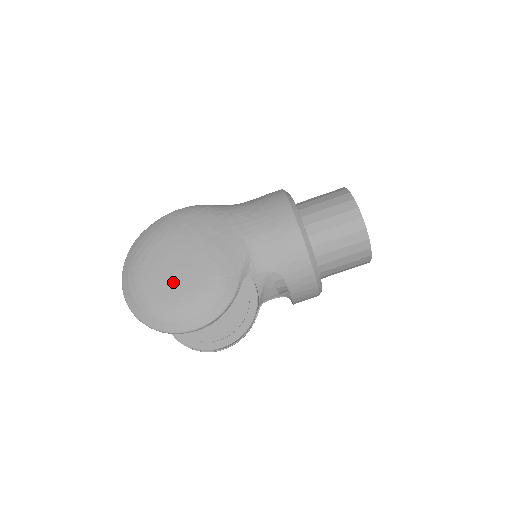
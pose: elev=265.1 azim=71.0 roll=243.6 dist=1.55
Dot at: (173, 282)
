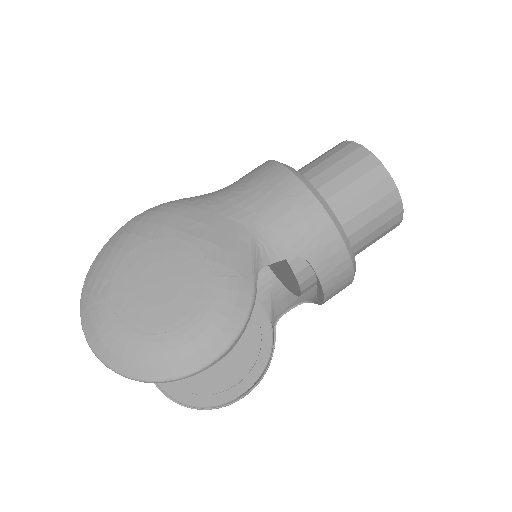
Dot at: (160, 304)
